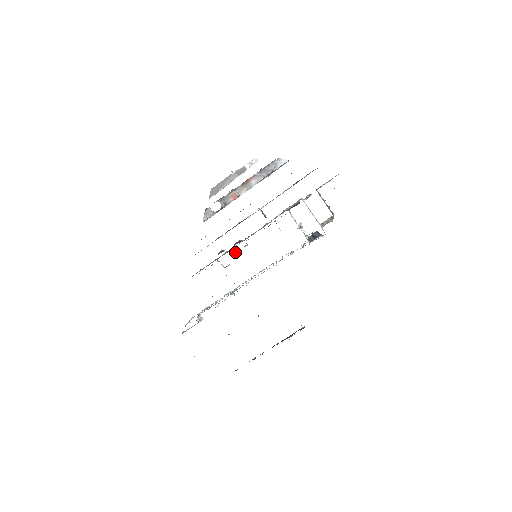
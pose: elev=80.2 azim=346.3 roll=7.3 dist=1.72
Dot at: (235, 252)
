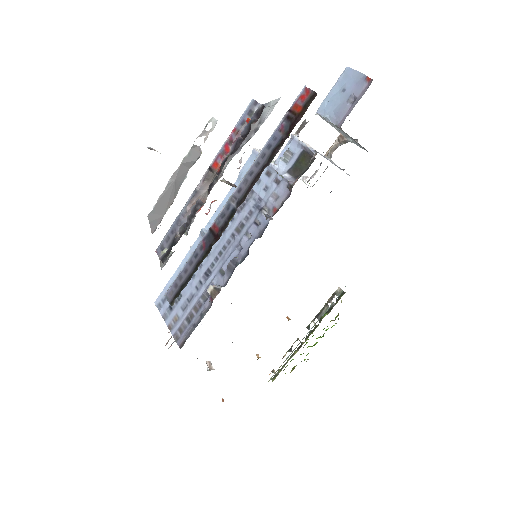
Dot at: occluded
